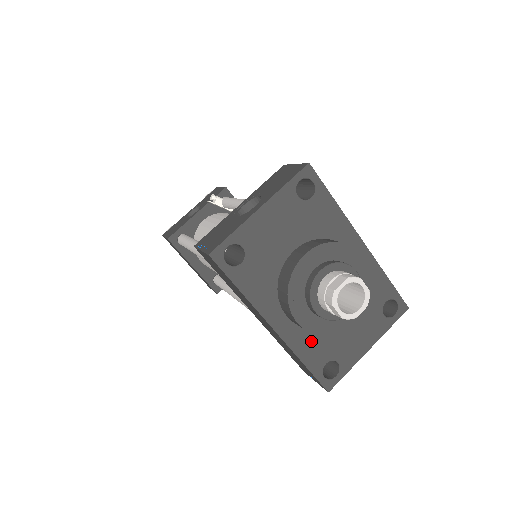
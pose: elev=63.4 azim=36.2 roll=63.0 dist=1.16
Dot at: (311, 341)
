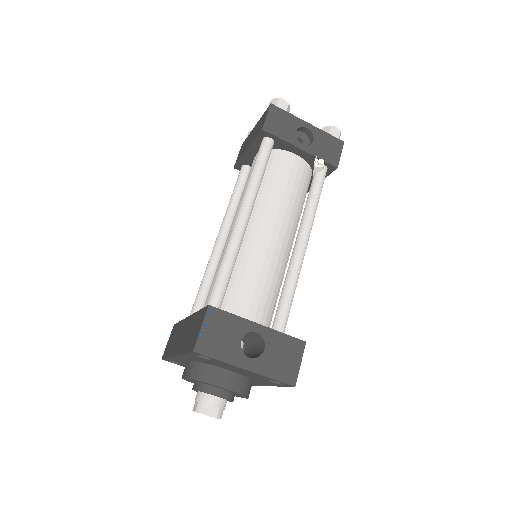
Dot at: (183, 362)
